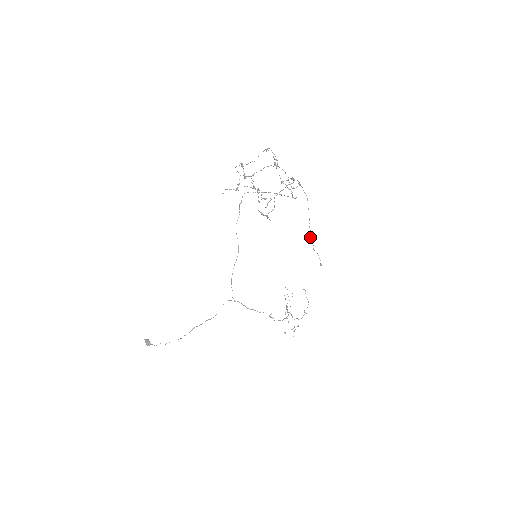
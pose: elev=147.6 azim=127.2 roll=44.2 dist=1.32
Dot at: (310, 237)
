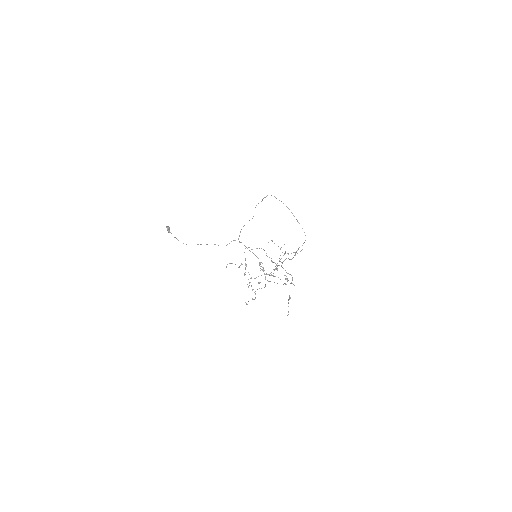
Dot at: (288, 299)
